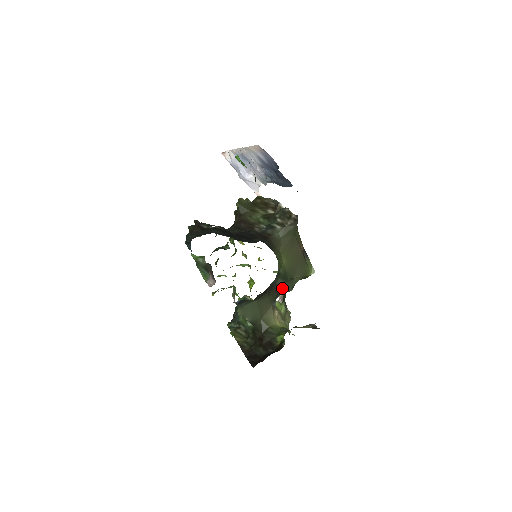
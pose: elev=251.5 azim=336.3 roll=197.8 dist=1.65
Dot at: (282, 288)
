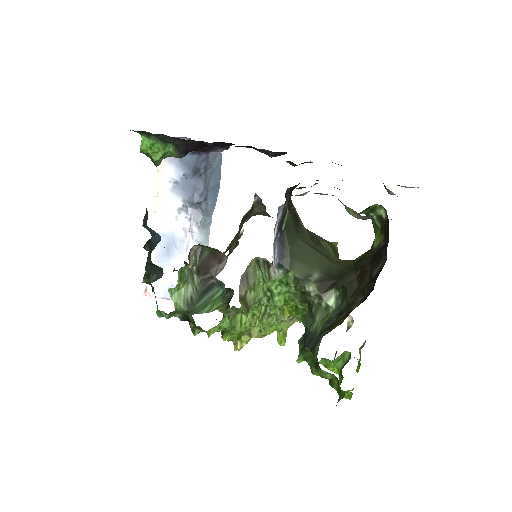
Dot at: occluded
